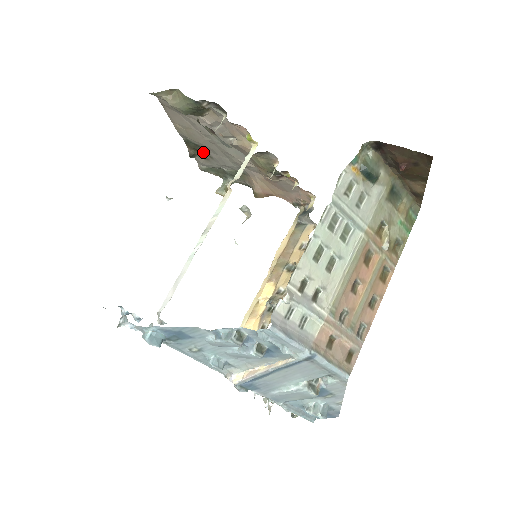
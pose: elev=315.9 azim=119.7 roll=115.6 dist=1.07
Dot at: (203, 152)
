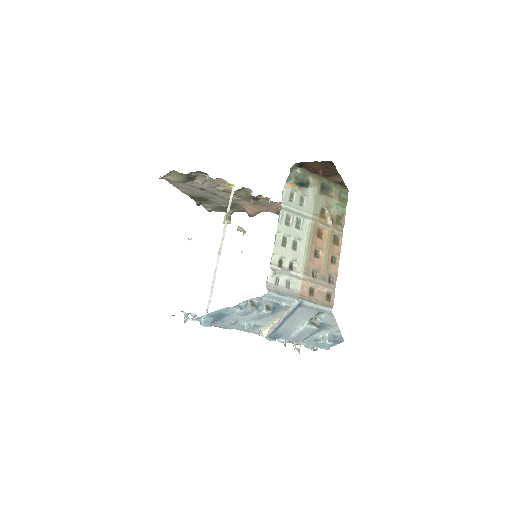
Dot at: (205, 200)
